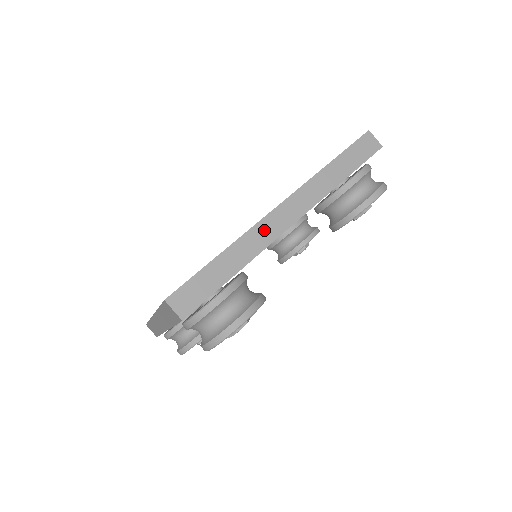
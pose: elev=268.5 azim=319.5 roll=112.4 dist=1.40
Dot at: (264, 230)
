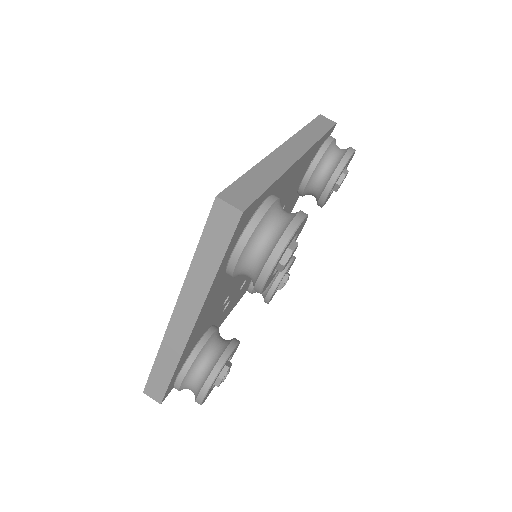
Dot at: (280, 158)
